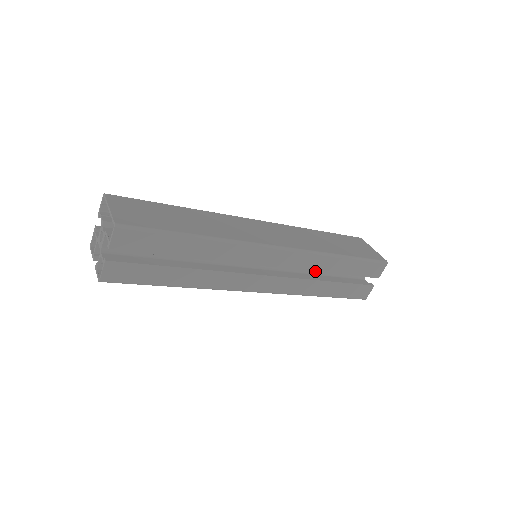
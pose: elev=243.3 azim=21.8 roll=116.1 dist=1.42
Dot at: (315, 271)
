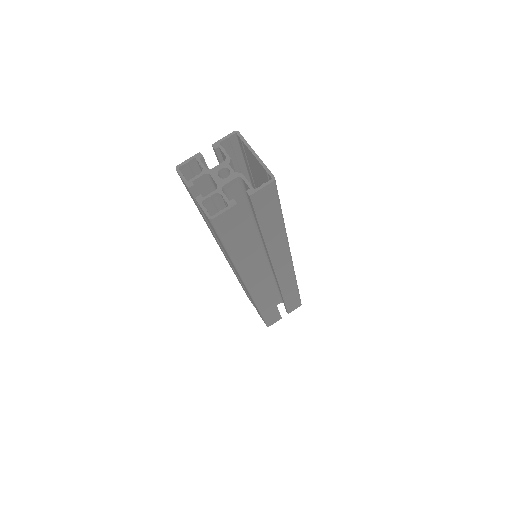
Dot at: (281, 291)
